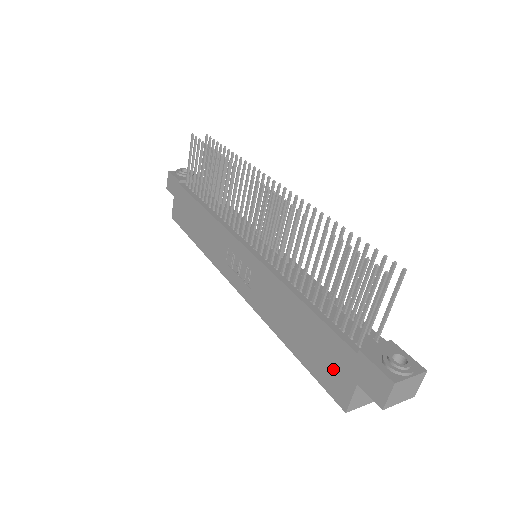
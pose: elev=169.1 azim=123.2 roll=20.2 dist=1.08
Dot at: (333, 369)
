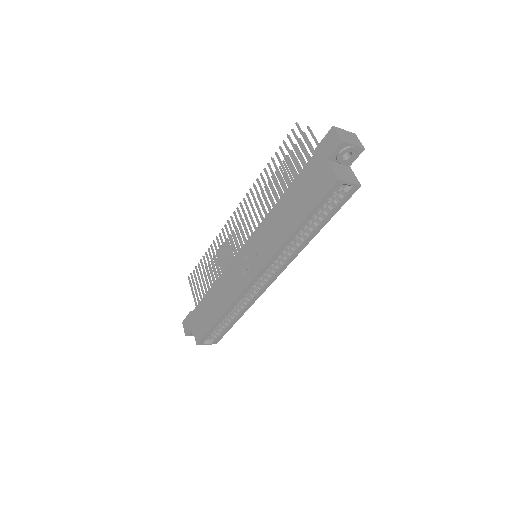
Dot at: (316, 181)
